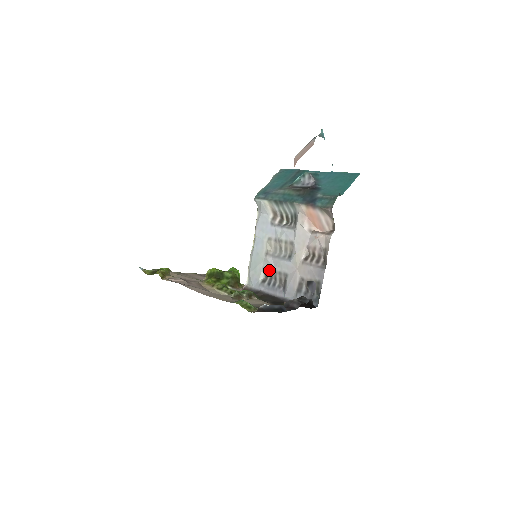
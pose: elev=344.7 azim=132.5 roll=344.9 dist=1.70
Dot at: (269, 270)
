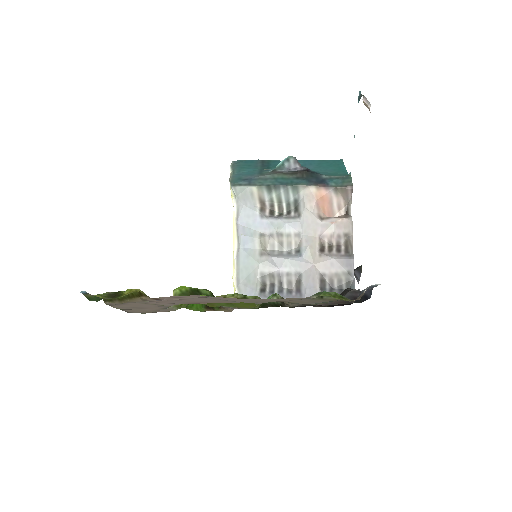
Dot at: (270, 274)
